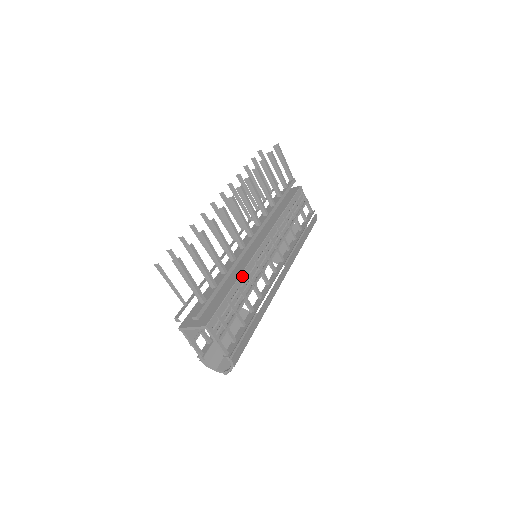
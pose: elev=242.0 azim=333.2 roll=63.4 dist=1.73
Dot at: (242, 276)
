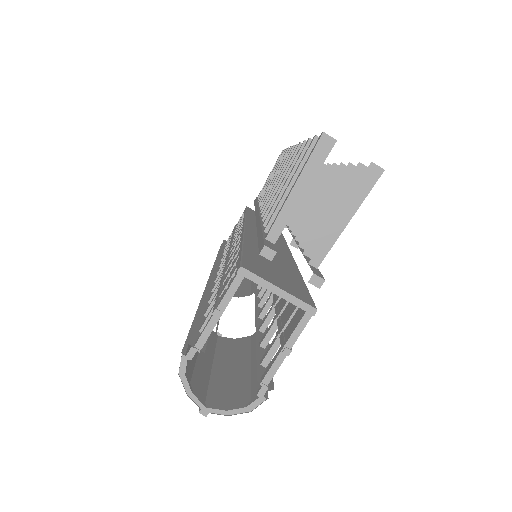
Dot at: occluded
